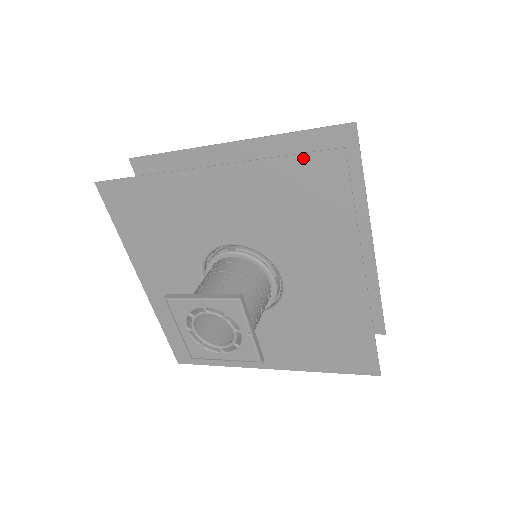
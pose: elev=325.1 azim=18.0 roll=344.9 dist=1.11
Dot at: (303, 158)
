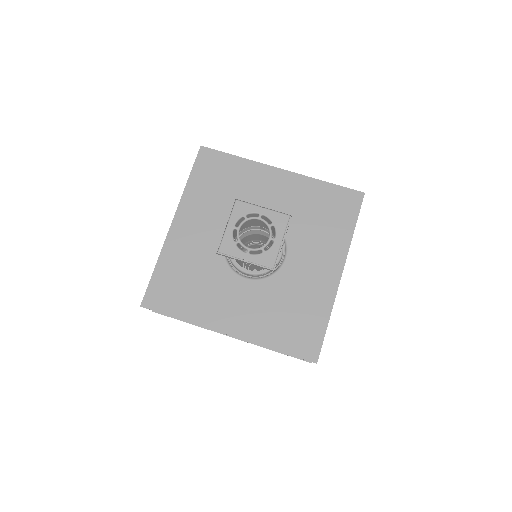
Dot at: (195, 167)
